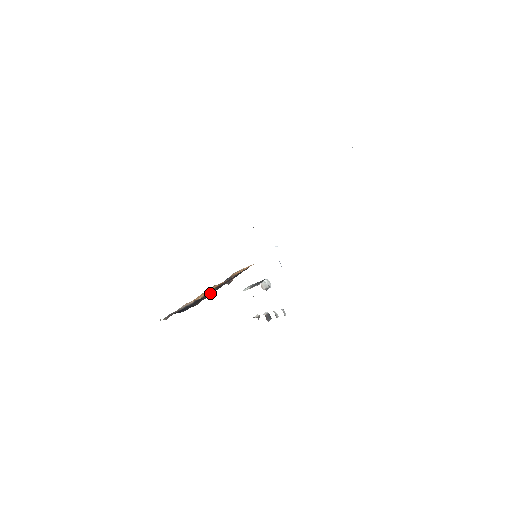
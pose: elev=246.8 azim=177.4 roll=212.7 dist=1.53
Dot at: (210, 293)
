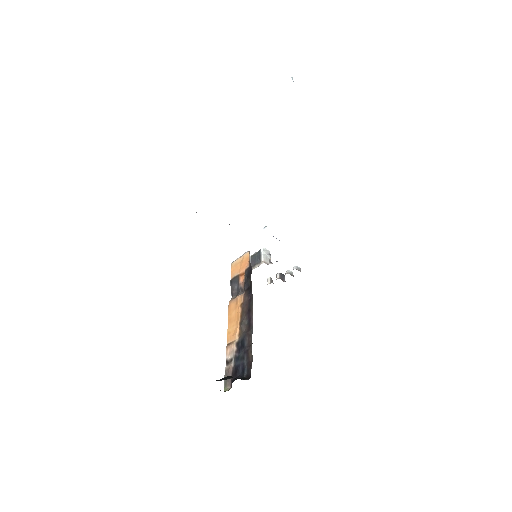
Dot at: (249, 333)
